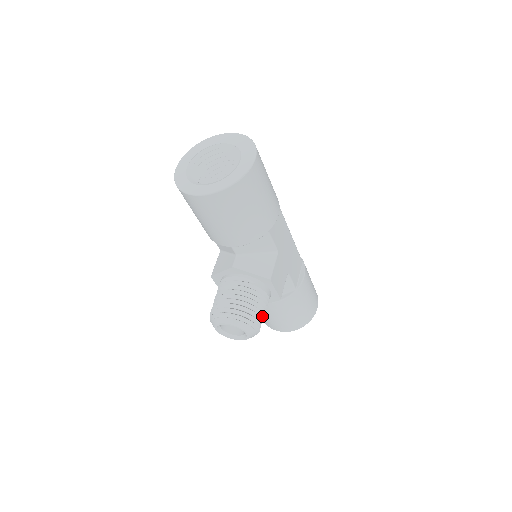
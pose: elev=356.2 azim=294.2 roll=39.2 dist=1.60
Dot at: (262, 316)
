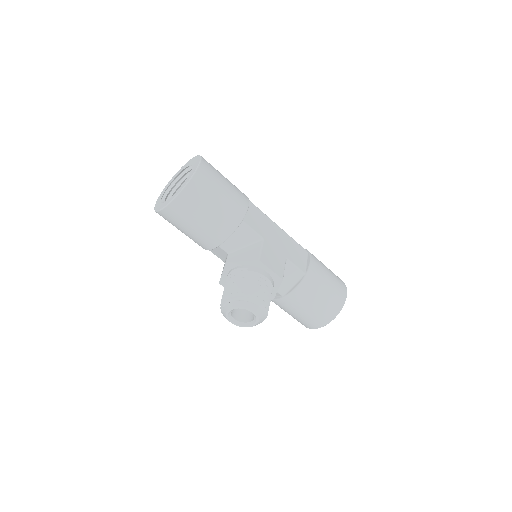
Dot at: (265, 295)
